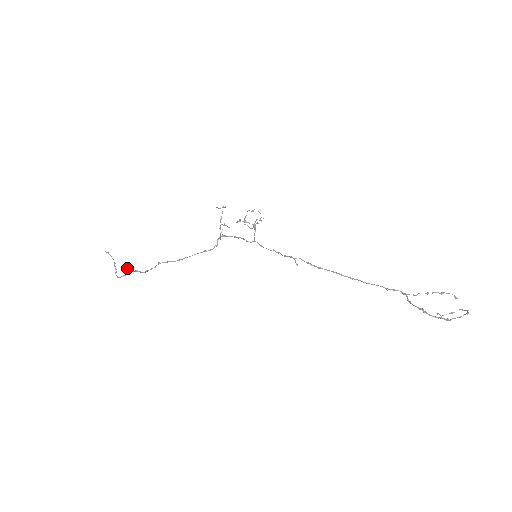
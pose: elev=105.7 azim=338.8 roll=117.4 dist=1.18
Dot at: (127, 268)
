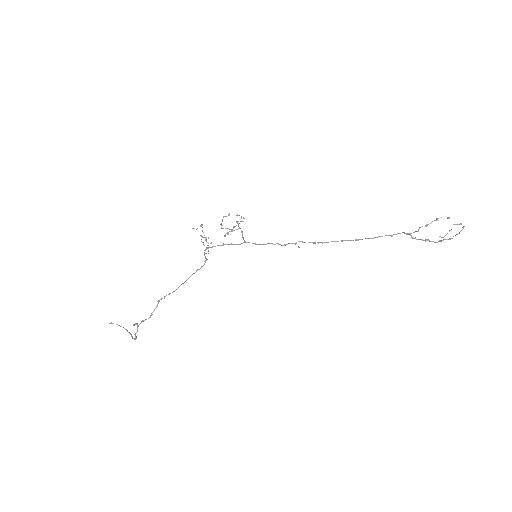
Dot at: (135, 324)
